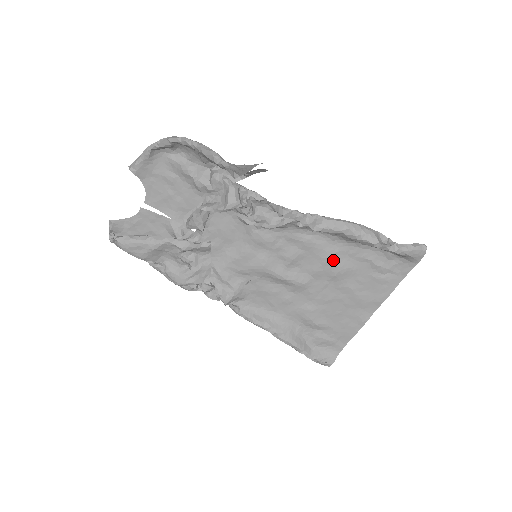
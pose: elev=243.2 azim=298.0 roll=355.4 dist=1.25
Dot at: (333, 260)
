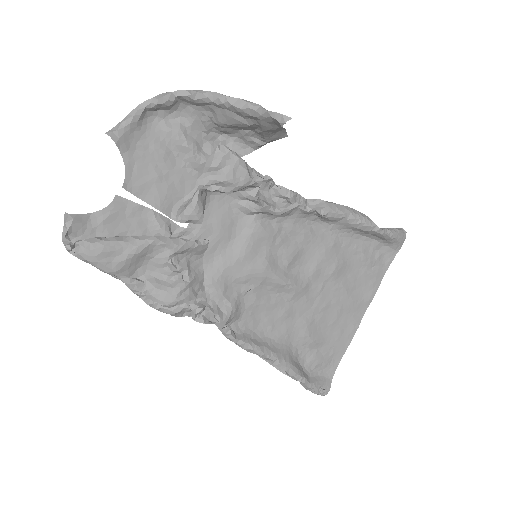
Dot at: (330, 254)
